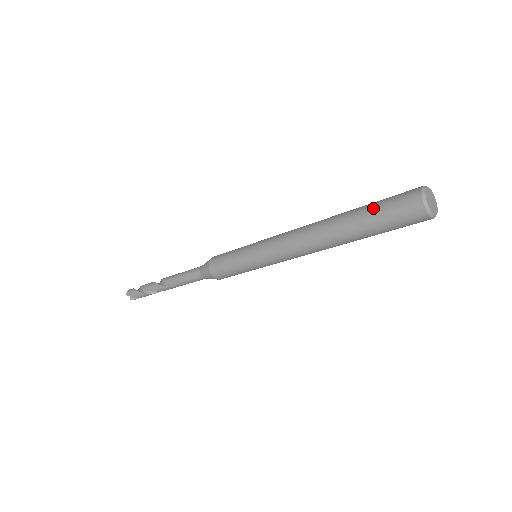
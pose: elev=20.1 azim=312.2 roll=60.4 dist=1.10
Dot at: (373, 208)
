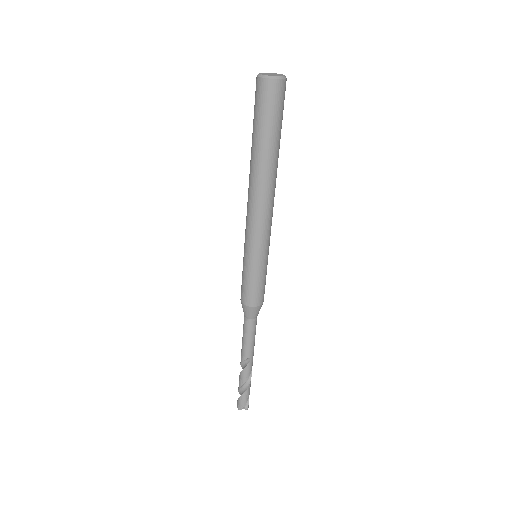
Dot at: (256, 125)
